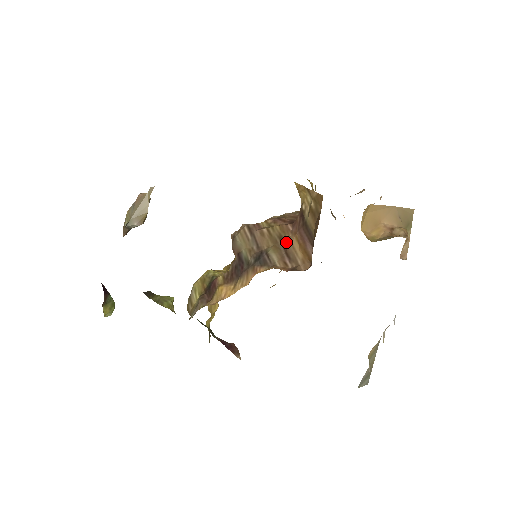
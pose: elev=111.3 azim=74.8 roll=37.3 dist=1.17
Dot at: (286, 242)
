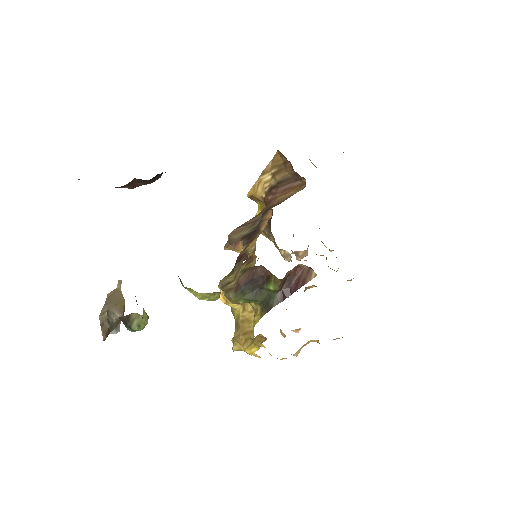
Dot at: occluded
